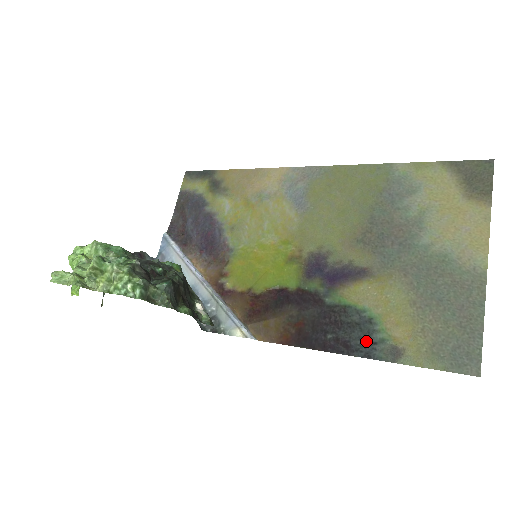
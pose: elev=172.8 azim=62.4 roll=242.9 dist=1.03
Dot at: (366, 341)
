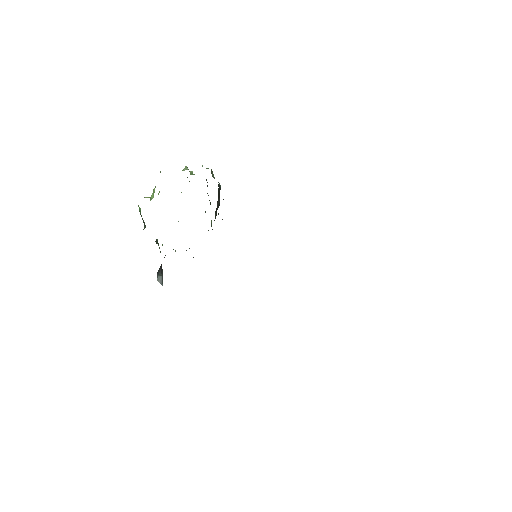
Dot at: occluded
